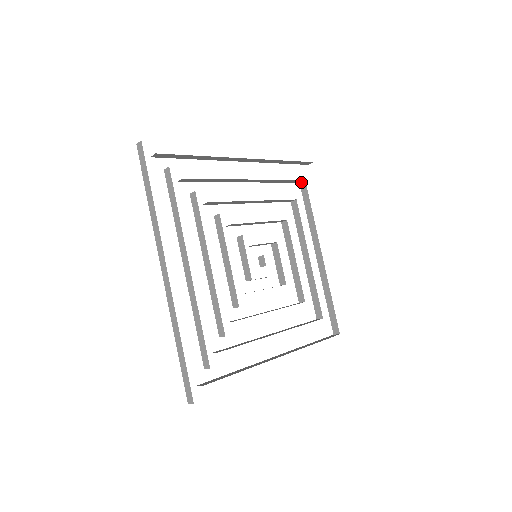
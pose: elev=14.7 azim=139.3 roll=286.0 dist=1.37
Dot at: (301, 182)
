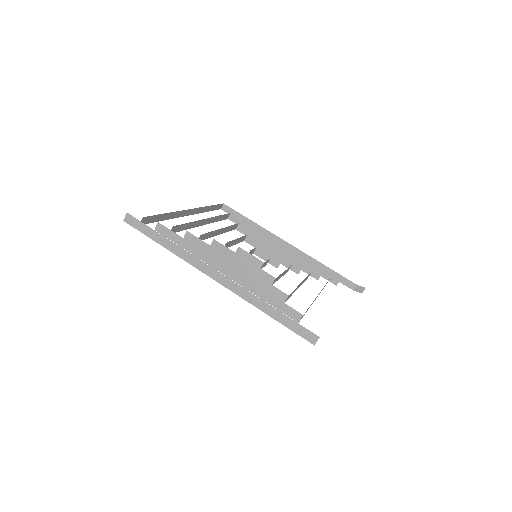
Dot at: occluded
